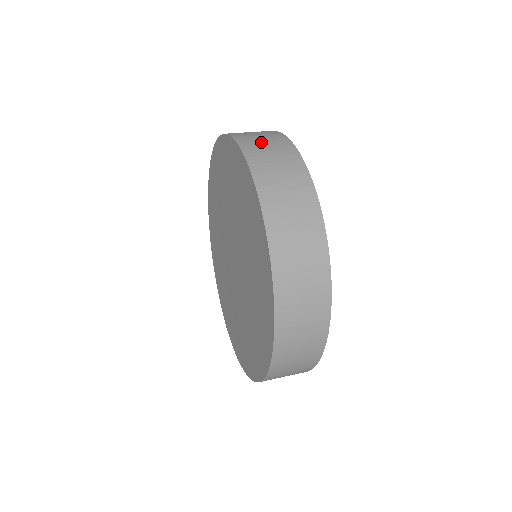
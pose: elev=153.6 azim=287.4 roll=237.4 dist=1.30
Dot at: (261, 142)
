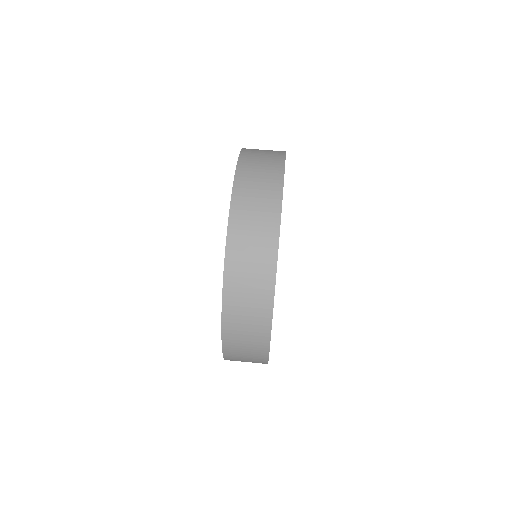
Dot at: (244, 299)
